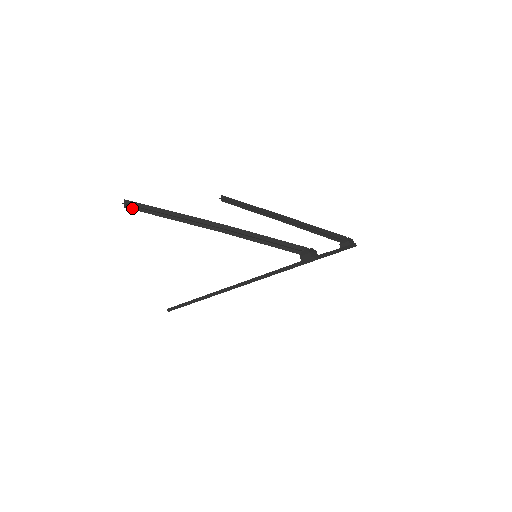
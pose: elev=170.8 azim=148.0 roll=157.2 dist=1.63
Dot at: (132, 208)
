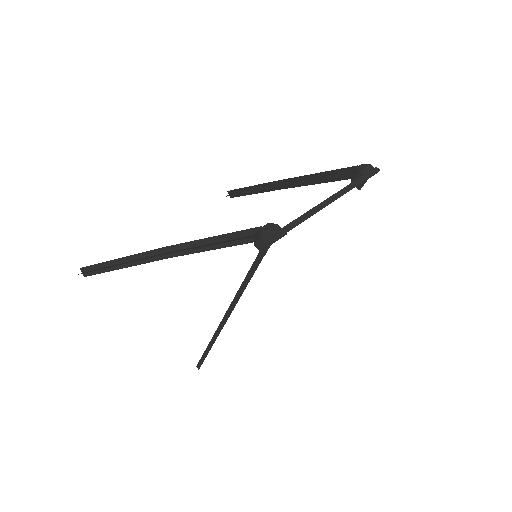
Dot at: (90, 274)
